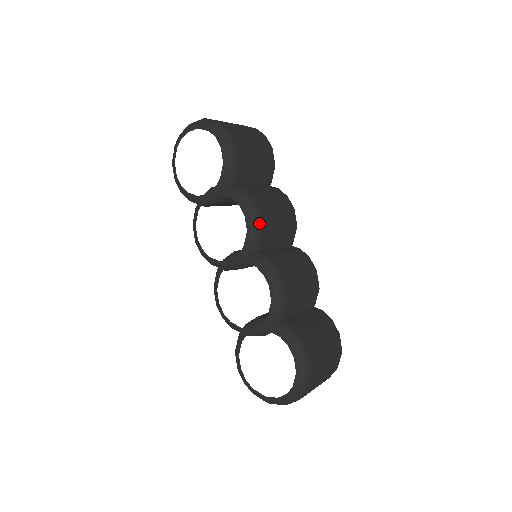
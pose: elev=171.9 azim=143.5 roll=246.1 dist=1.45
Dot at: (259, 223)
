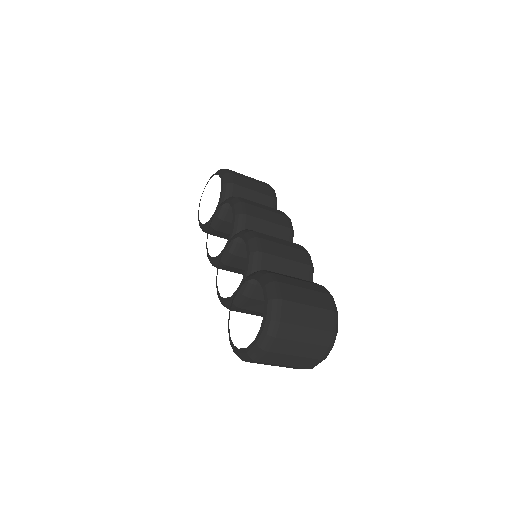
Dot at: (243, 209)
